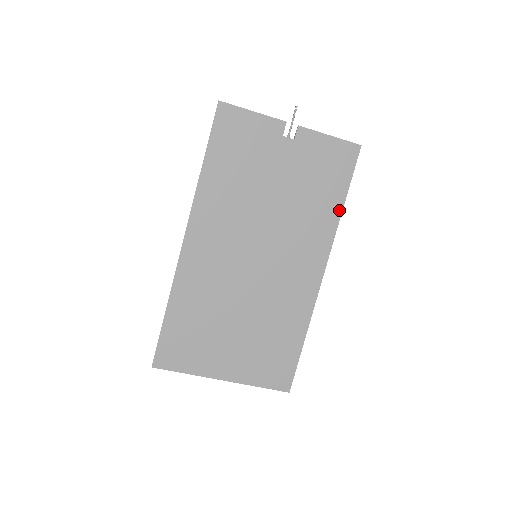
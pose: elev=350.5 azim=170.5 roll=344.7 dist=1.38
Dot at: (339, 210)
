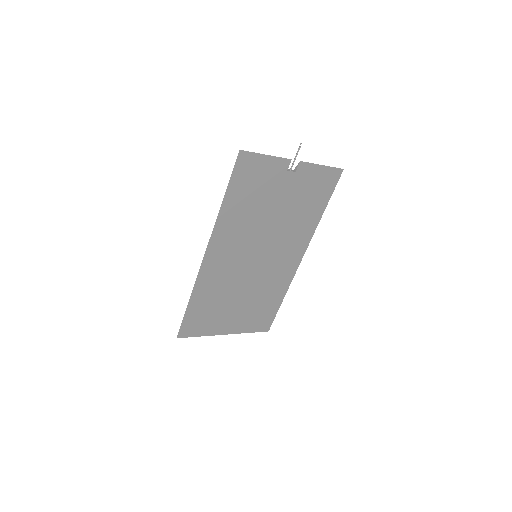
Dot at: (320, 216)
